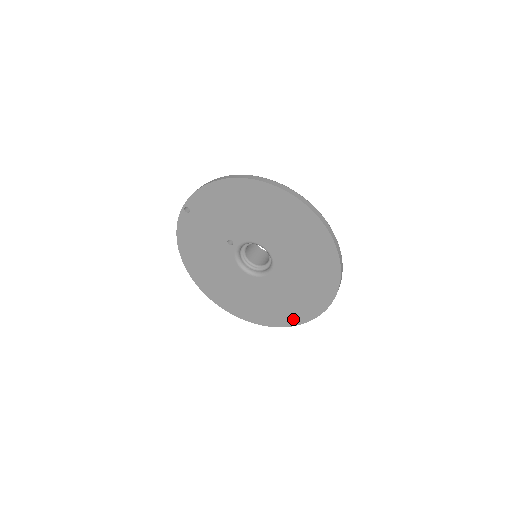
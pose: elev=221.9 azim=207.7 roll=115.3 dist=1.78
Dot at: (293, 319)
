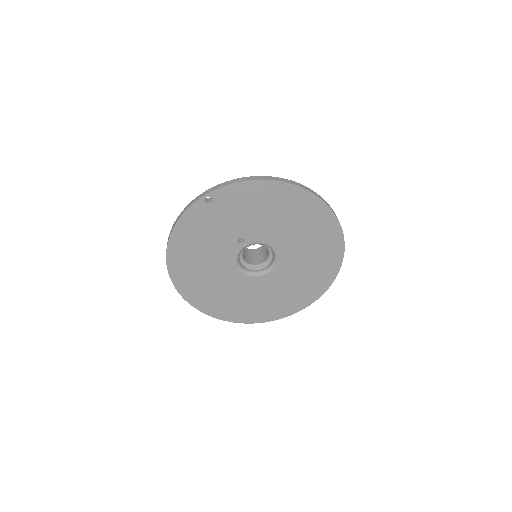
Dot at: (264, 317)
